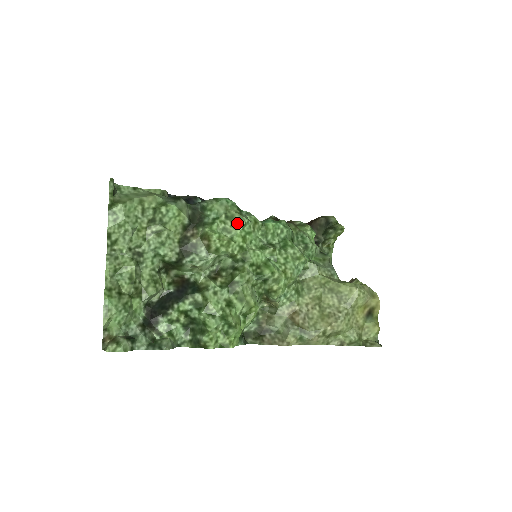
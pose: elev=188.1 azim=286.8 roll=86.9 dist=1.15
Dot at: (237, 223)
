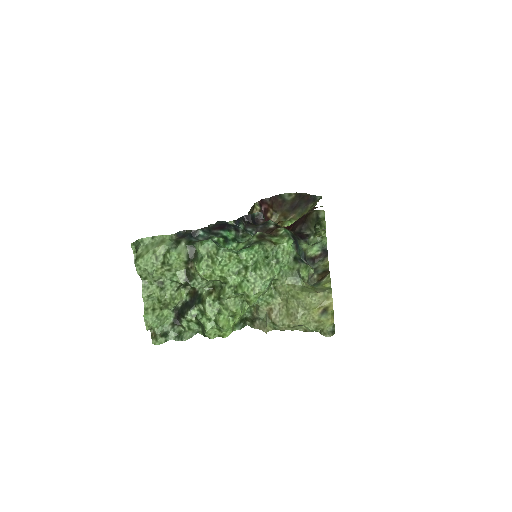
Dot at: (215, 261)
